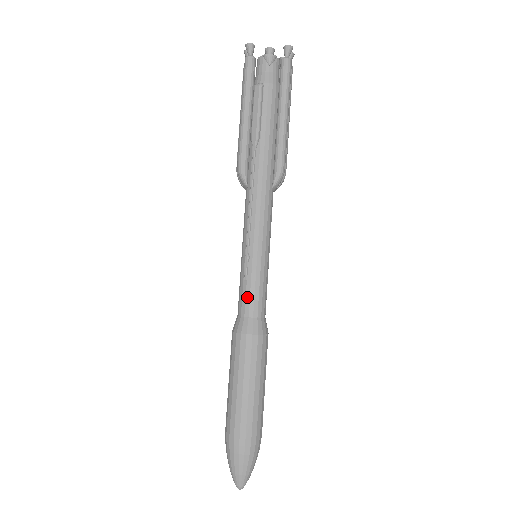
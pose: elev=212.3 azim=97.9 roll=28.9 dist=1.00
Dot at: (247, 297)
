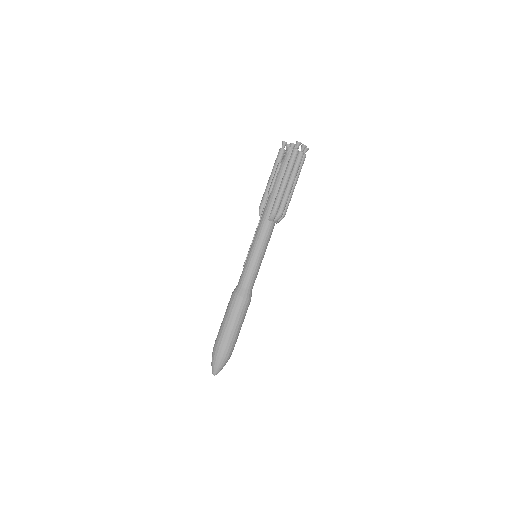
Dot at: (241, 275)
